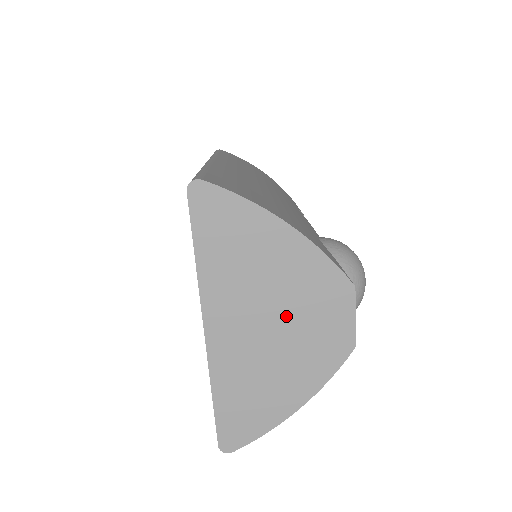
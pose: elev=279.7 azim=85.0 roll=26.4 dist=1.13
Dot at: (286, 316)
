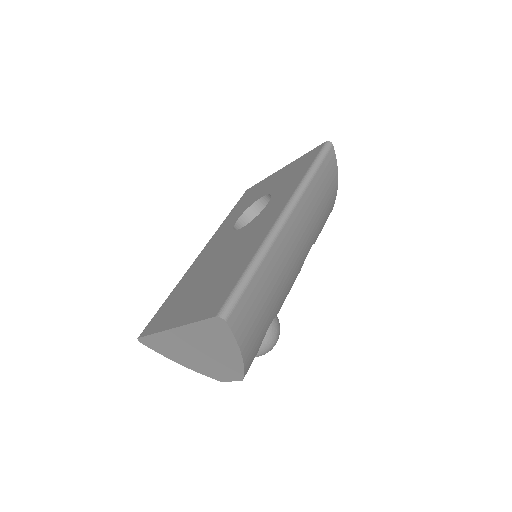
Dot at: (208, 358)
